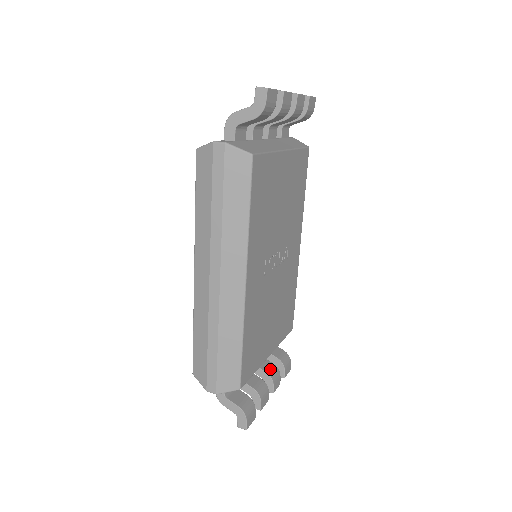
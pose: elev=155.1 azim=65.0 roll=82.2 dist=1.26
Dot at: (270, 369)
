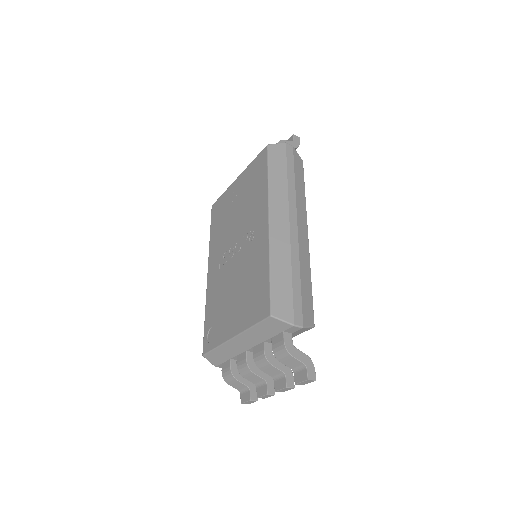
Dot at: occluded
